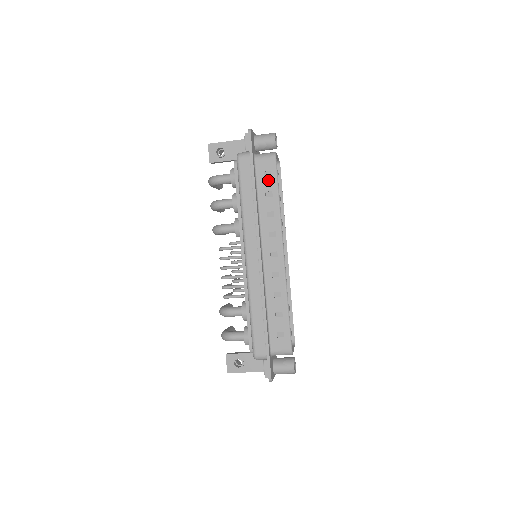
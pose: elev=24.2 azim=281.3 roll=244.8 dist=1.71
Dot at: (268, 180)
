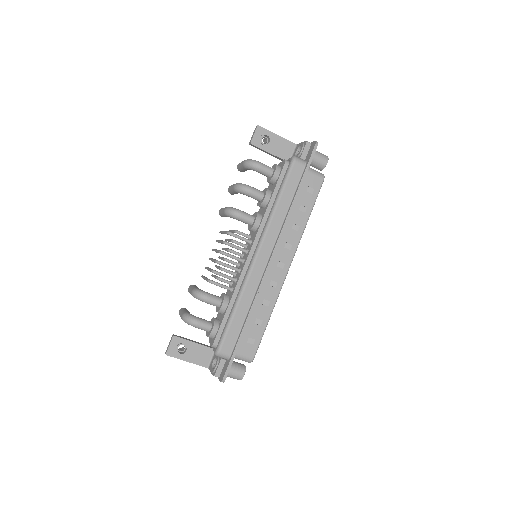
Dot at: (308, 196)
